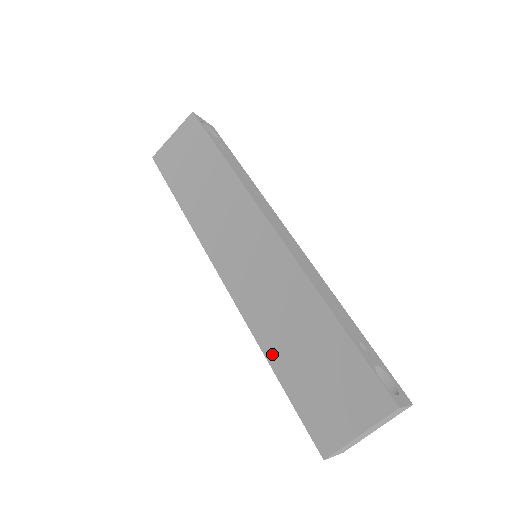
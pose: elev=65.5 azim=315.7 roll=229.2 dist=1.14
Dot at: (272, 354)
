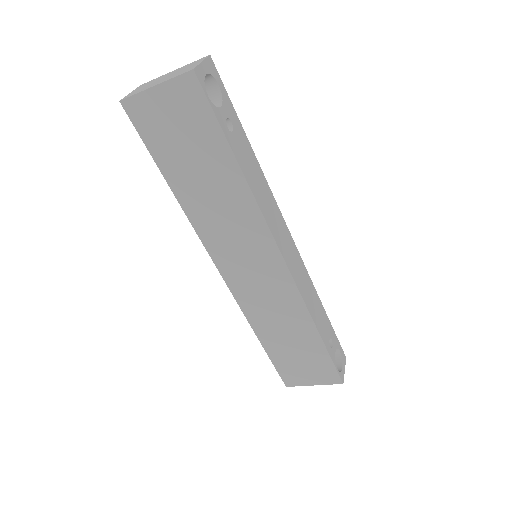
Dot at: (262, 336)
